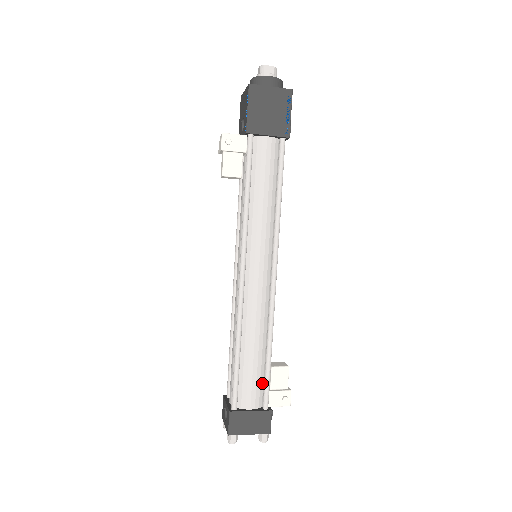
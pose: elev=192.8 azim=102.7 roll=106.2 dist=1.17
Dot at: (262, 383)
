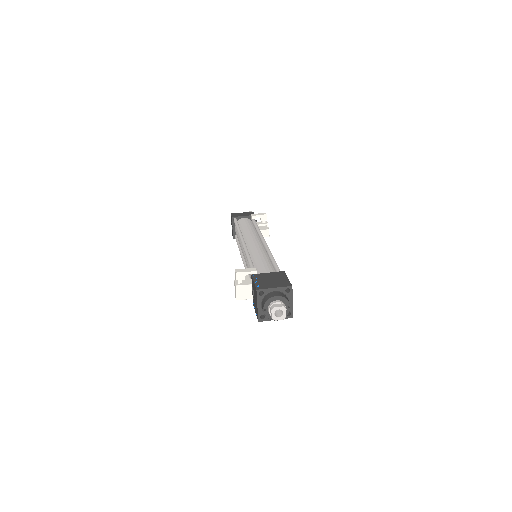
Dot at: occluded
